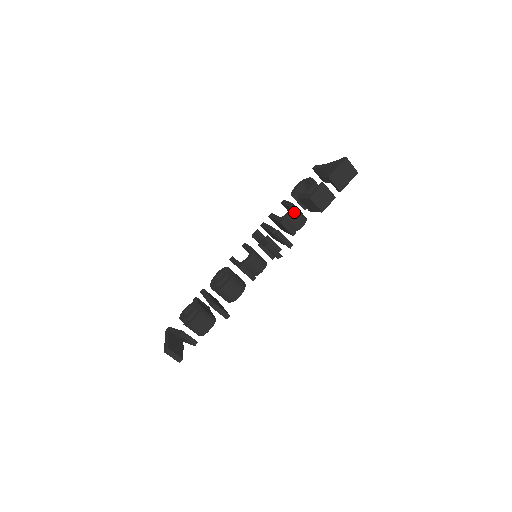
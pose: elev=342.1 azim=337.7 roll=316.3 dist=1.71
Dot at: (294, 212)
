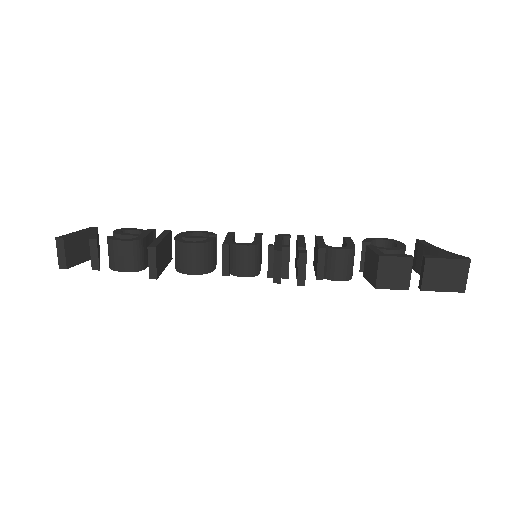
Dot at: (346, 254)
